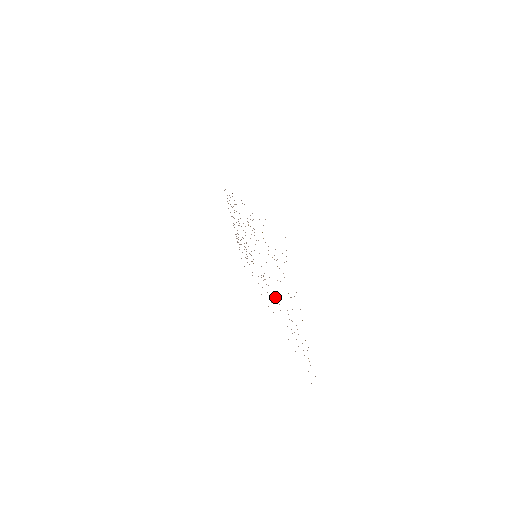
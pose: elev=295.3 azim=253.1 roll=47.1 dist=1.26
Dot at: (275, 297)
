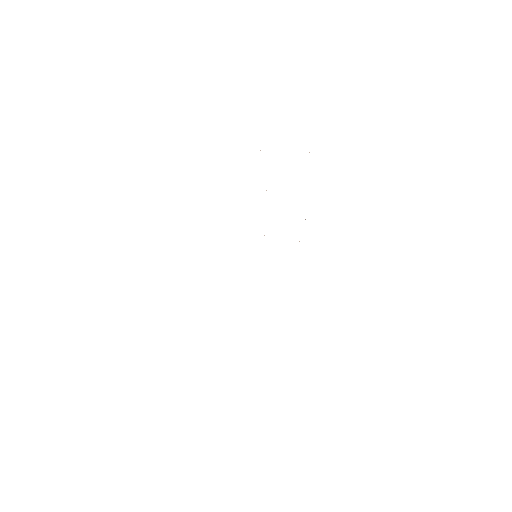
Dot at: occluded
